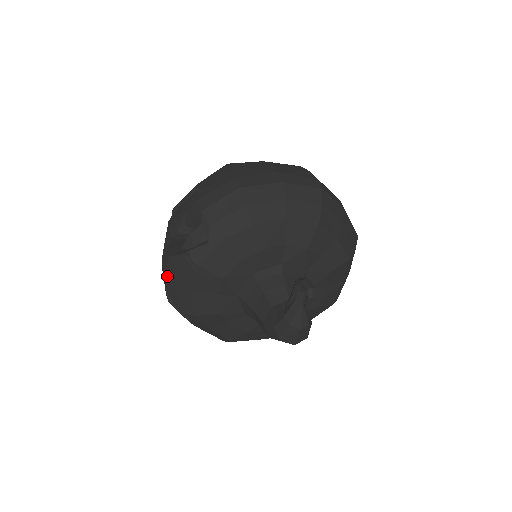
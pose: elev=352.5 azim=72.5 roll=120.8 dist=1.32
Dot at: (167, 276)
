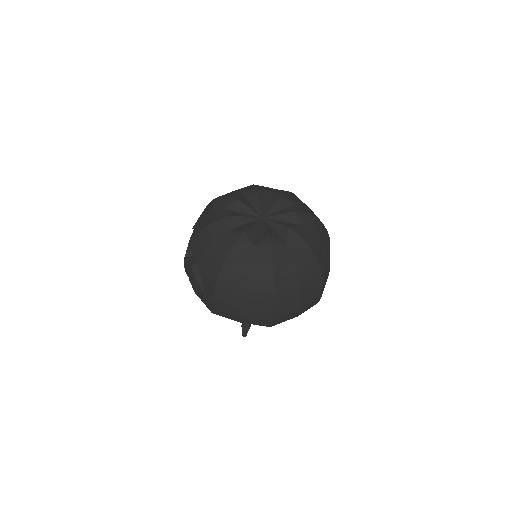
Dot at: occluded
